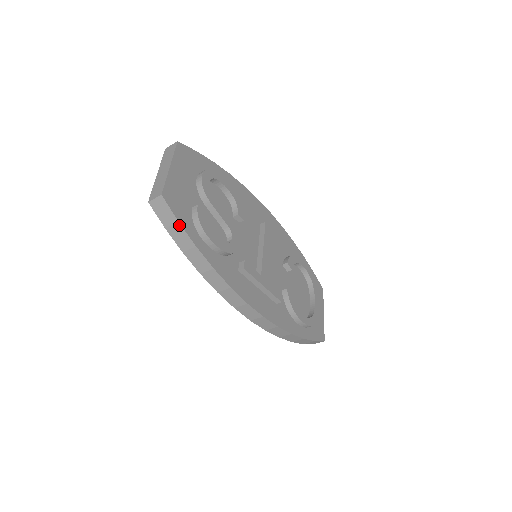
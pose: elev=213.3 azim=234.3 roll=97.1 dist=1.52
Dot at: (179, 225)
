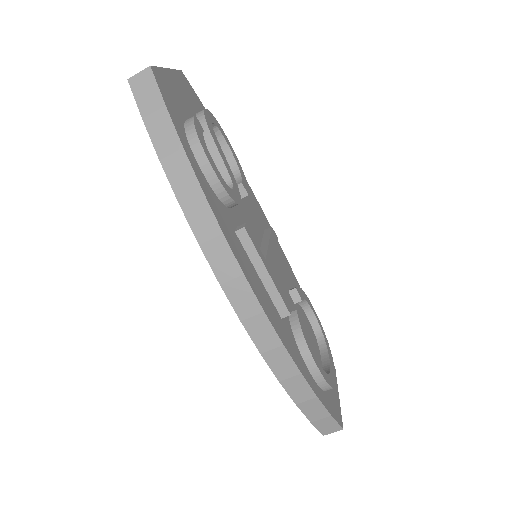
Dot at: (165, 111)
